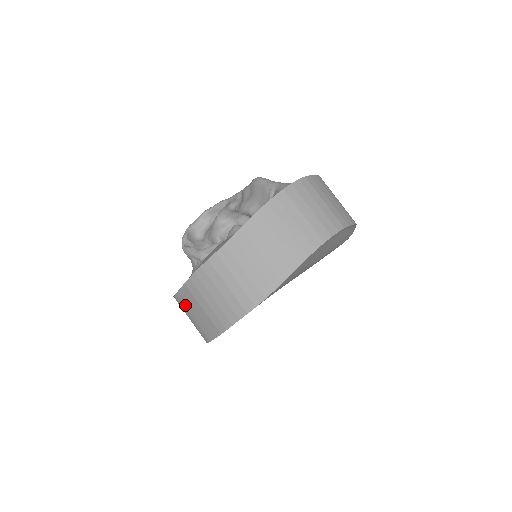
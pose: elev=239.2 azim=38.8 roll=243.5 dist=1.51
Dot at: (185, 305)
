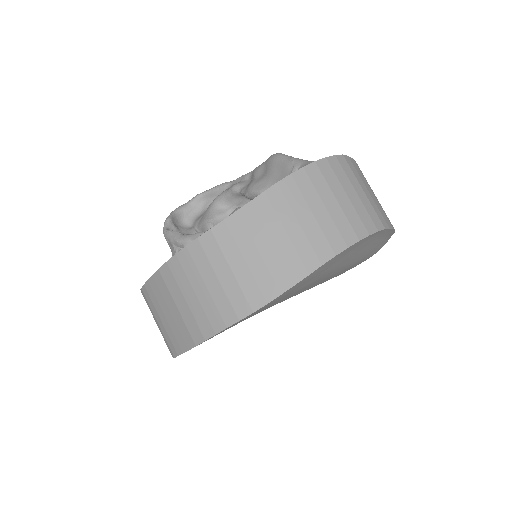
Dot at: (153, 301)
